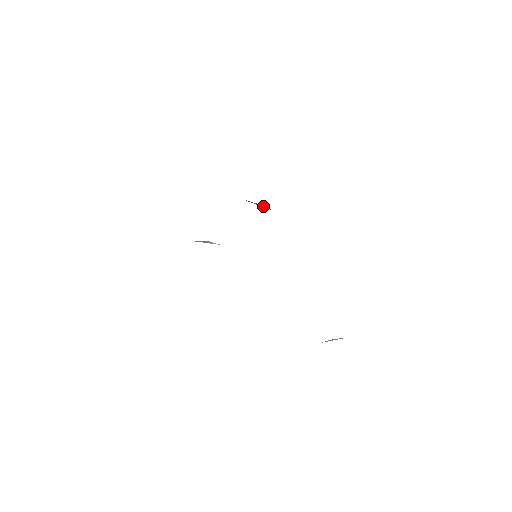
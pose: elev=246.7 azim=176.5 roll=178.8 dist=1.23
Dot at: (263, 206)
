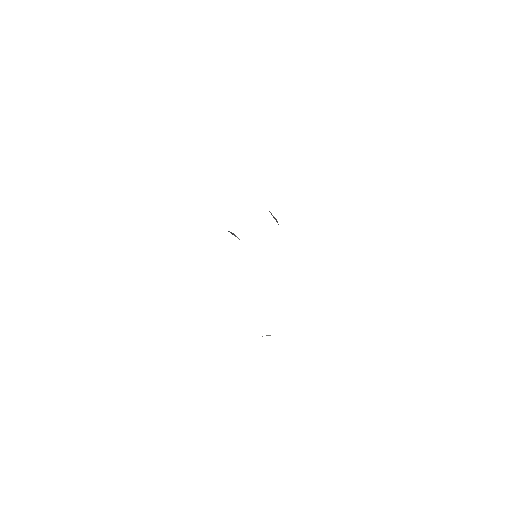
Dot at: (276, 220)
